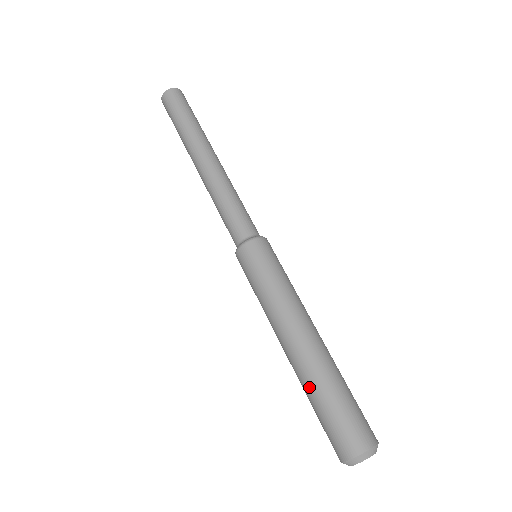
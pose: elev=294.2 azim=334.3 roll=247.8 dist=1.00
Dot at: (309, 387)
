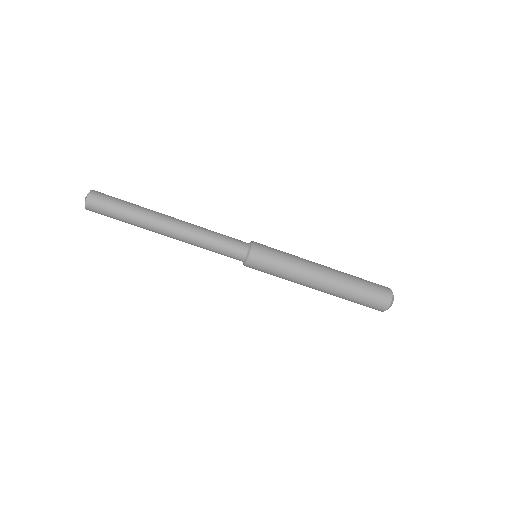
Dot at: (344, 298)
